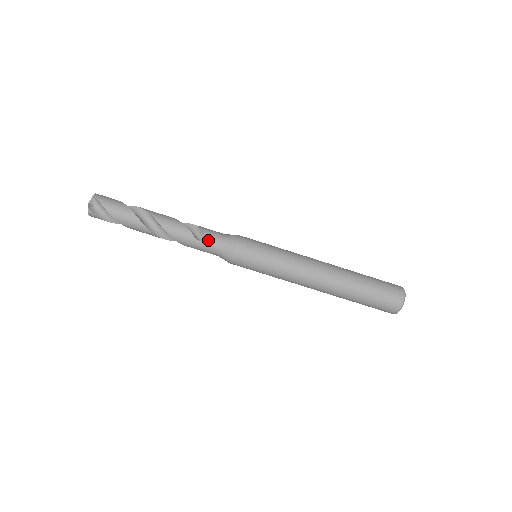
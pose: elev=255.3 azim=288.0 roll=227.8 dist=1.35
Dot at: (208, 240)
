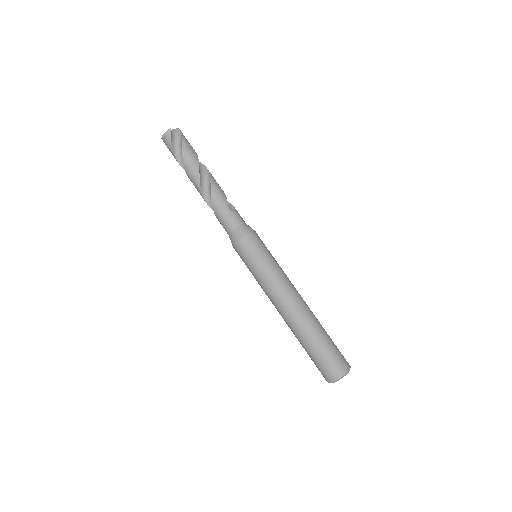
Dot at: (235, 213)
